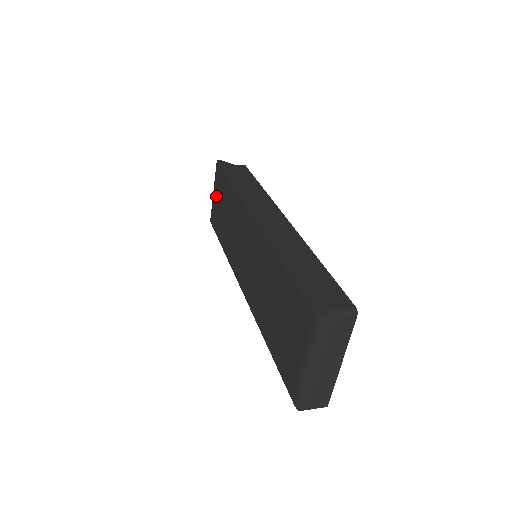
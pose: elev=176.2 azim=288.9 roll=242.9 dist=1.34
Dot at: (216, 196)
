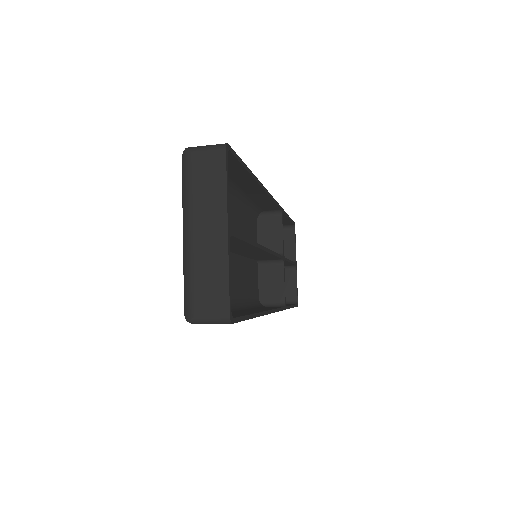
Dot at: occluded
